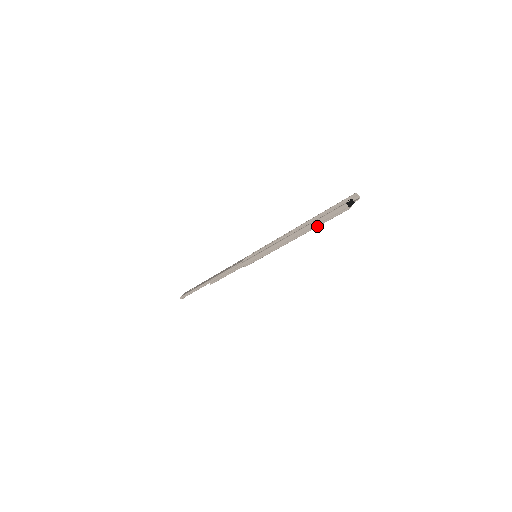
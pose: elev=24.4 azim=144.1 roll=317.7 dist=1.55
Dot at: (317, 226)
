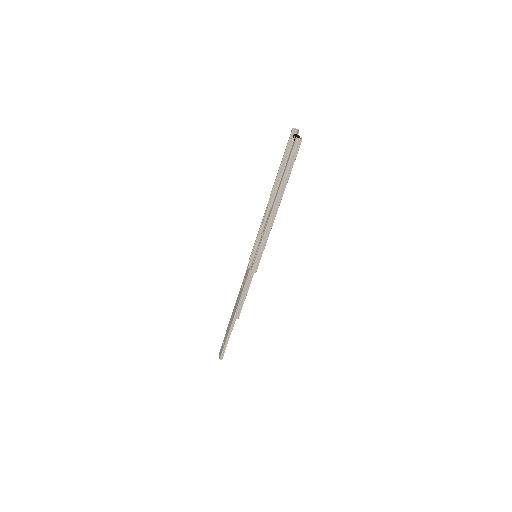
Dot at: (288, 178)
